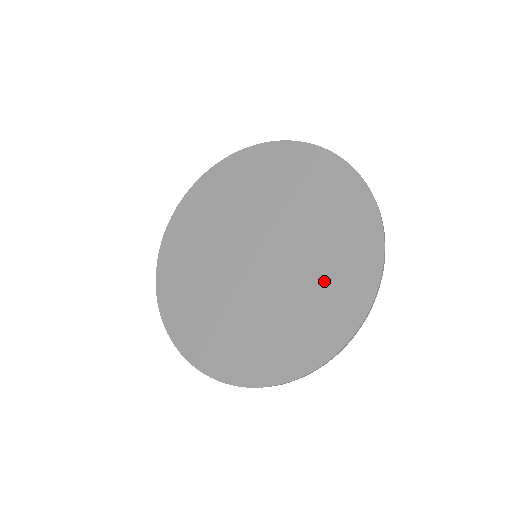
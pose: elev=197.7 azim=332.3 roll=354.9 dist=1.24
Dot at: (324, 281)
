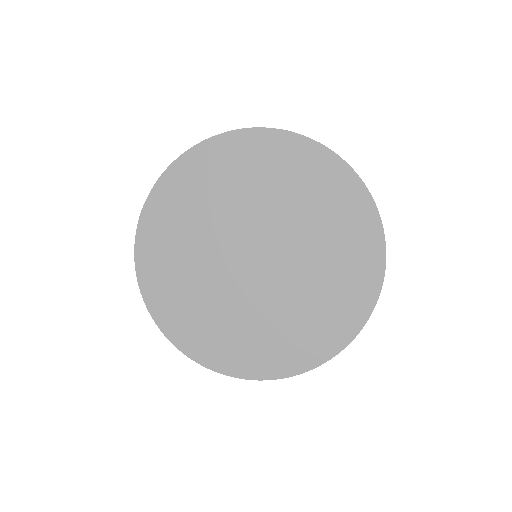
Dot at: (301, 321)
